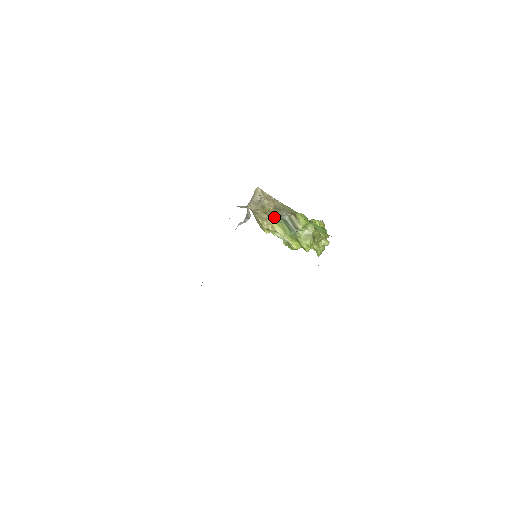
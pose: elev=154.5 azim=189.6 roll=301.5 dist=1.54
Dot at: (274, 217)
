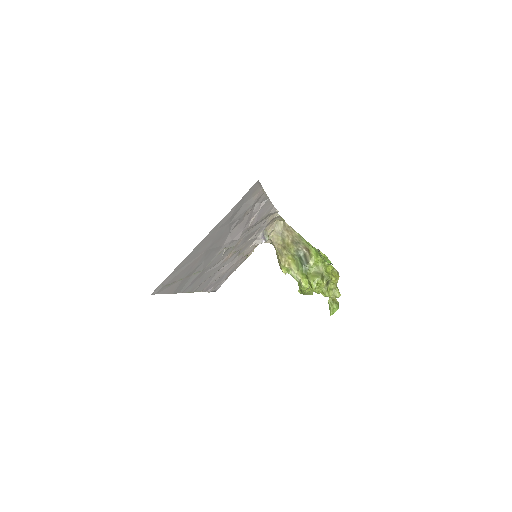
Dot at: (291, 253)
